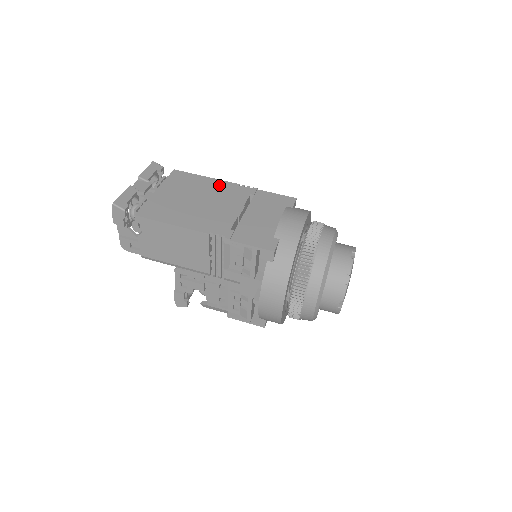
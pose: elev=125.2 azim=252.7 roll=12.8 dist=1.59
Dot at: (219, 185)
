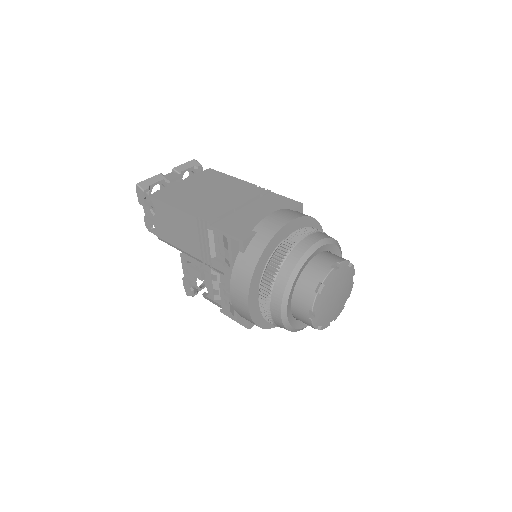
Dot at: (238, 184)
